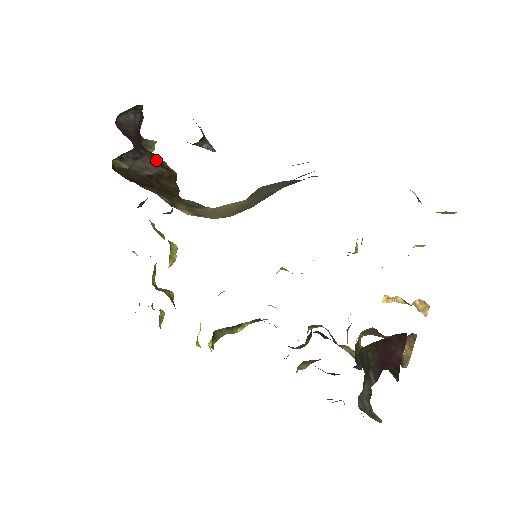
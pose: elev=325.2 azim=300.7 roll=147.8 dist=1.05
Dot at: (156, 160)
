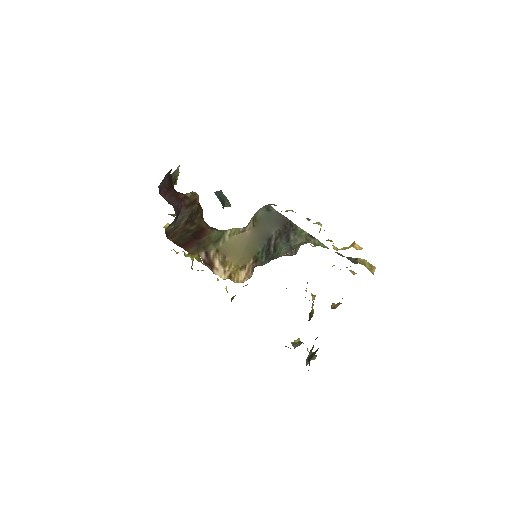
Dot at: (187, 203)
